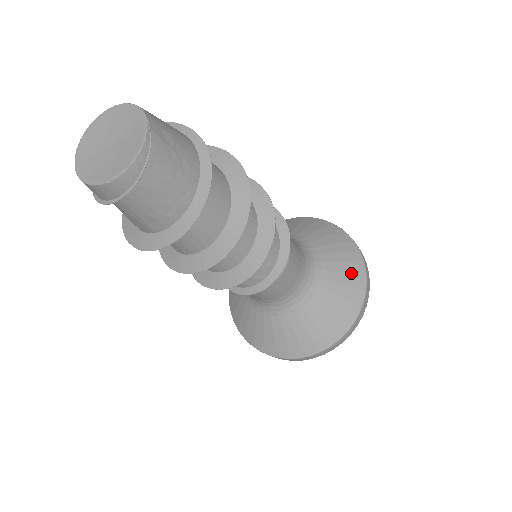
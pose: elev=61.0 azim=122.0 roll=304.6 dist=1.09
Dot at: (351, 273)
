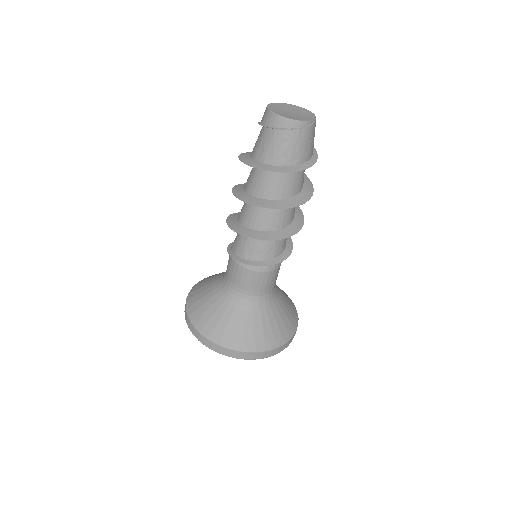
Dot at: (286, 326)
